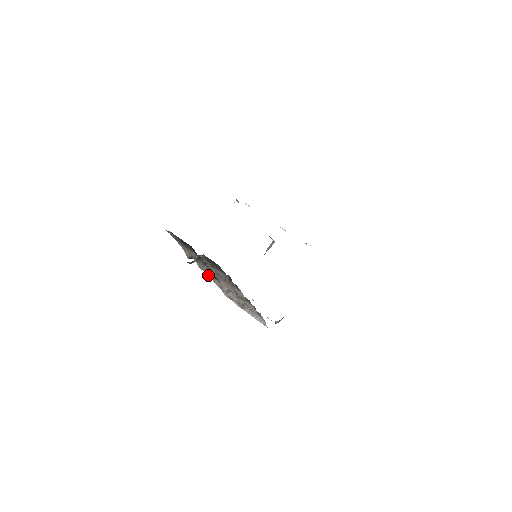
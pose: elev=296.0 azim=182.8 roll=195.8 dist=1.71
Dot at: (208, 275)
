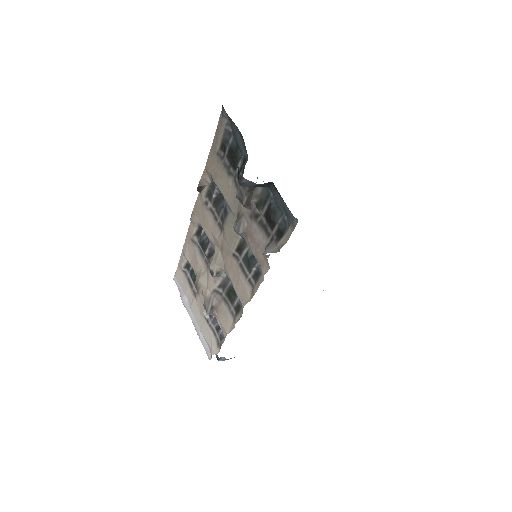
Dot at: (187, 234)
